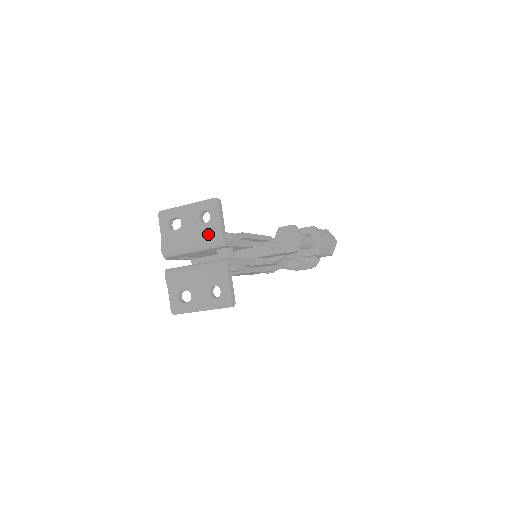
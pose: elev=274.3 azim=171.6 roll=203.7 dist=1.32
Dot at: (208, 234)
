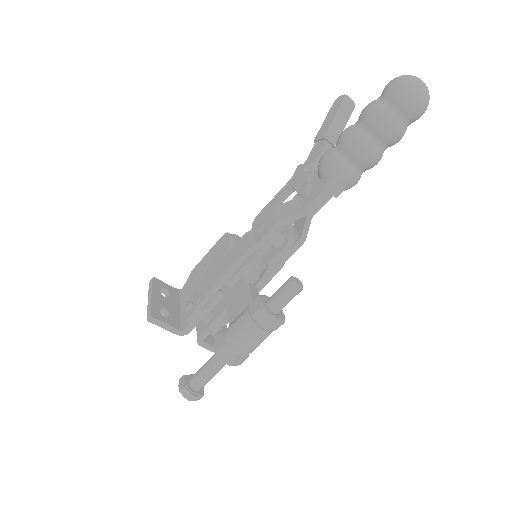
Dot at: occluded
